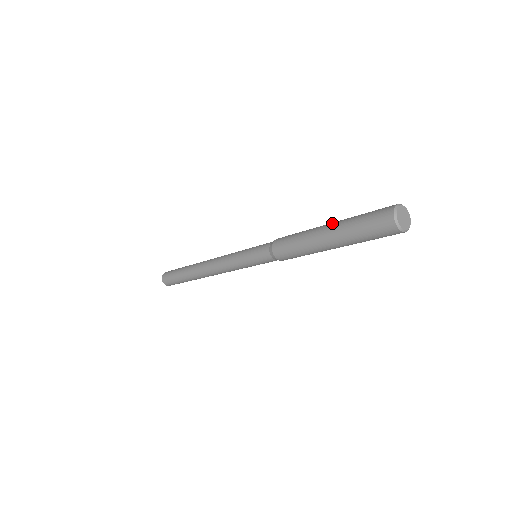
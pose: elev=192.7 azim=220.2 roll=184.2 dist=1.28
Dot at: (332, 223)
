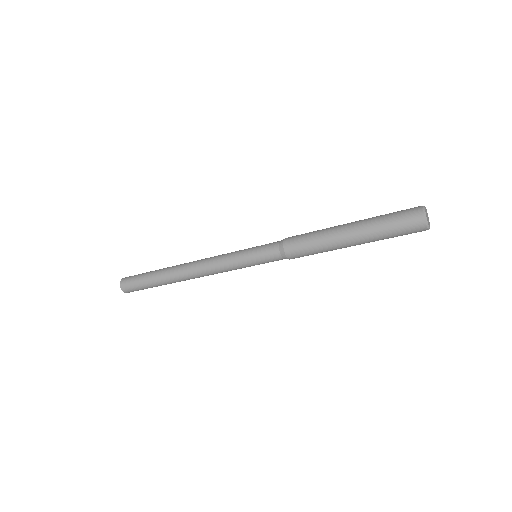
Dot at: occluded
